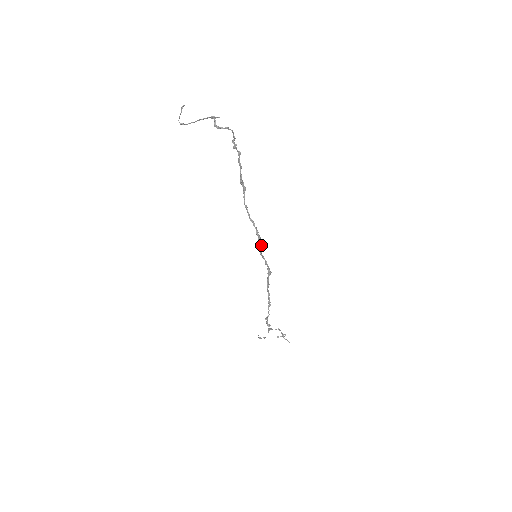
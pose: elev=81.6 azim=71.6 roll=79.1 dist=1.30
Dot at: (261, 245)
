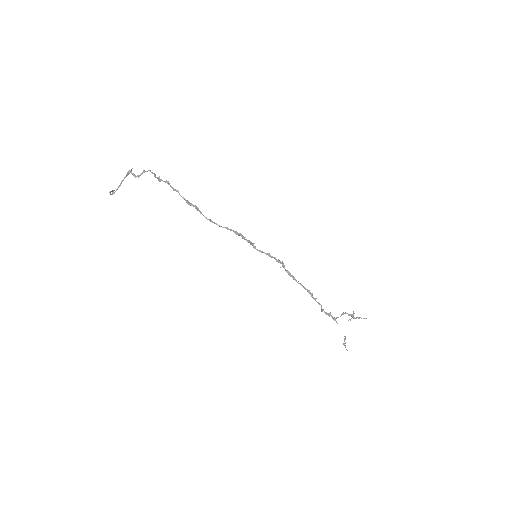
Dot at: (248, 241)
